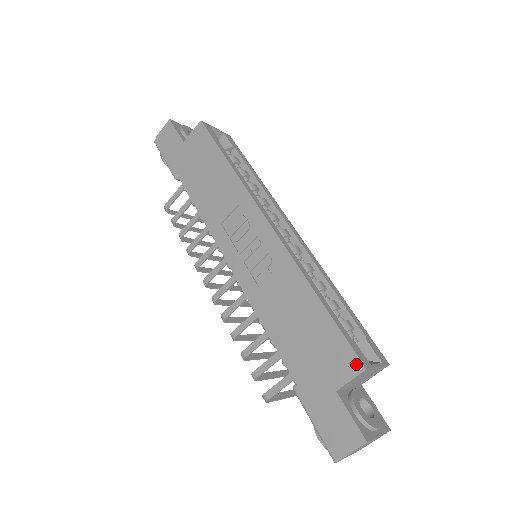
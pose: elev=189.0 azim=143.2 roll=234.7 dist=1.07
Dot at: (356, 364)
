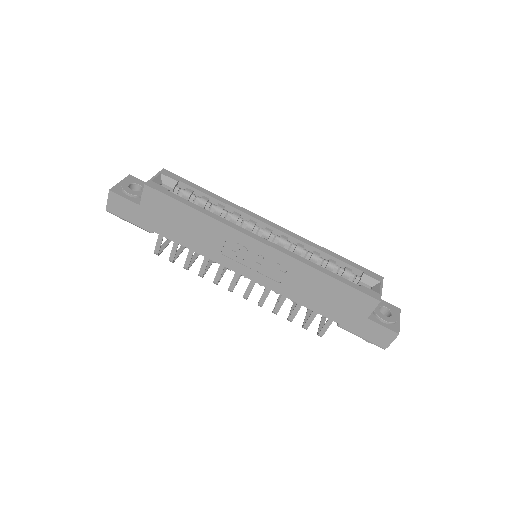
Dot at: (373, 301)
